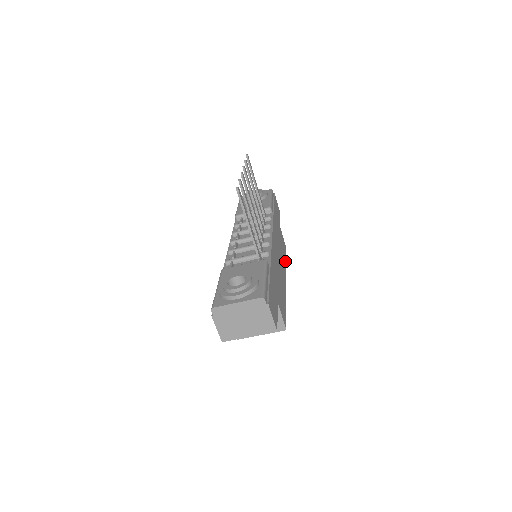
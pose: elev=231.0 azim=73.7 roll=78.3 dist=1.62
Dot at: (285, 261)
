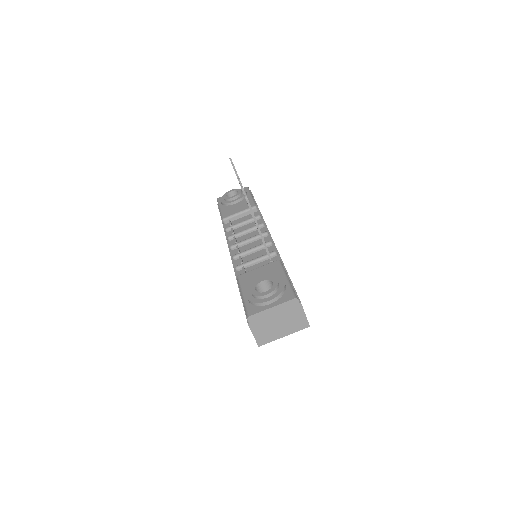
Dot at: occluded
